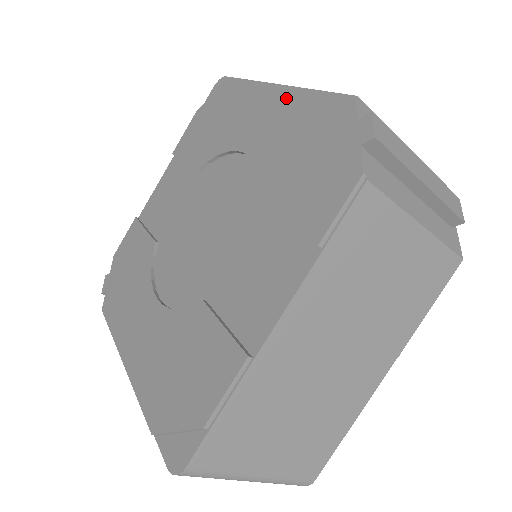
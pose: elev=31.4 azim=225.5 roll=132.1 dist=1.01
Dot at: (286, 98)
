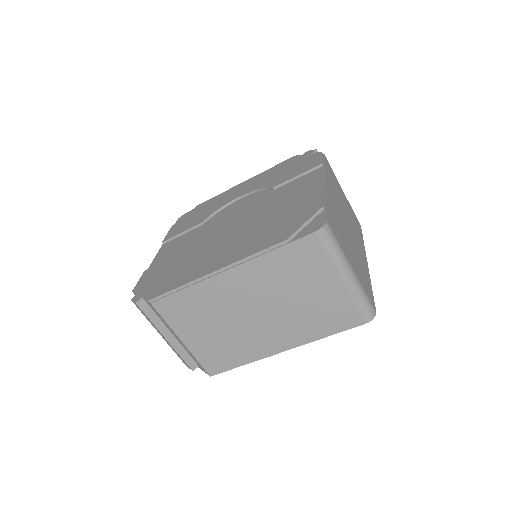
Dot at: (252, 179)
